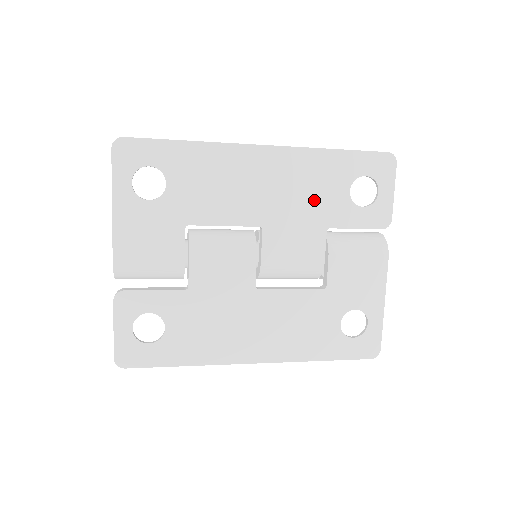
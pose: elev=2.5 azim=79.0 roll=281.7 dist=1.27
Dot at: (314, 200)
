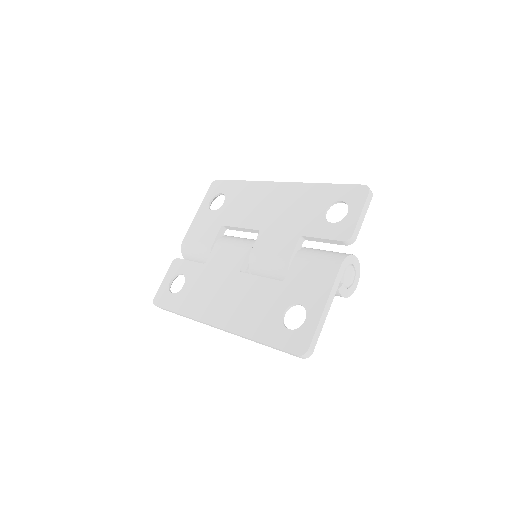
Dot at: (299, 216)
